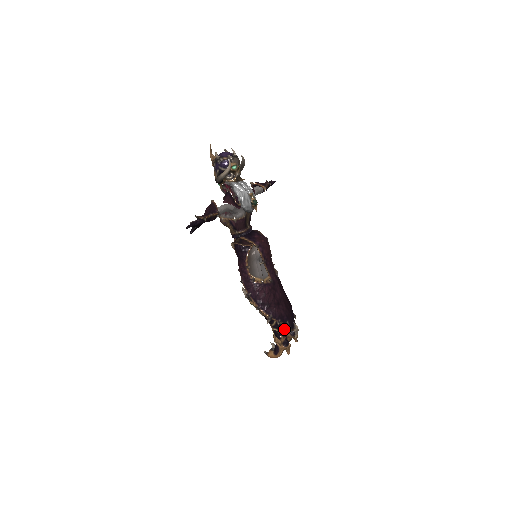
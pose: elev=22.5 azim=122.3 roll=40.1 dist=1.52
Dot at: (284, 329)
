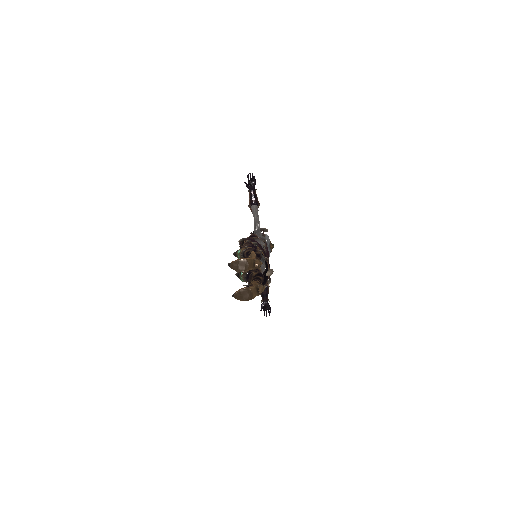
Dot at: (253, 281)
